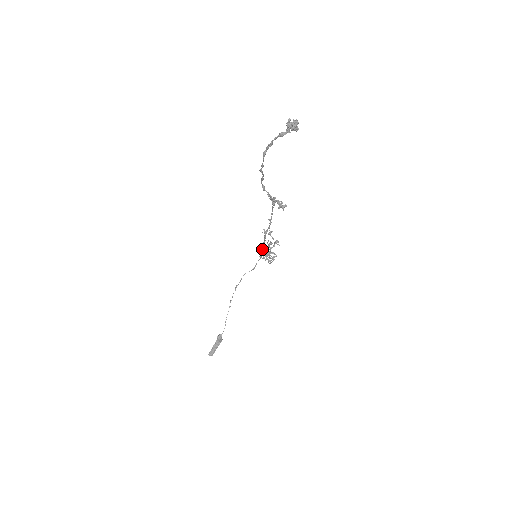
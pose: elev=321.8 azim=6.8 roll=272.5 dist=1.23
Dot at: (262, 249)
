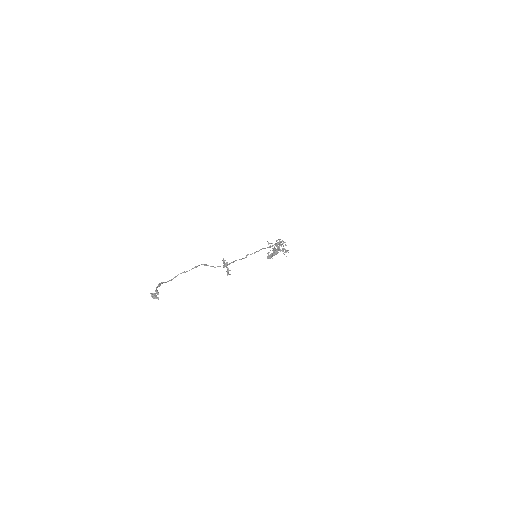
Dot at: (275, 244)
